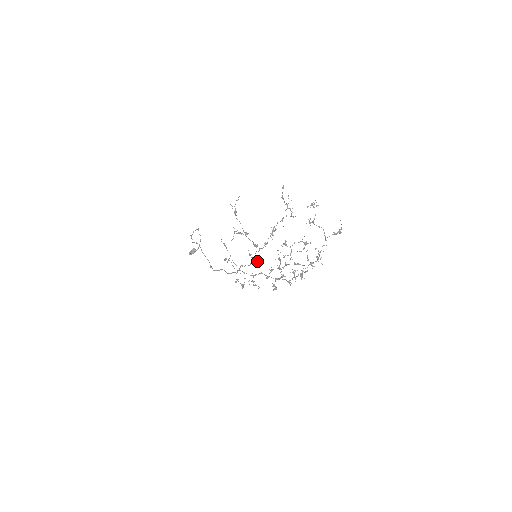
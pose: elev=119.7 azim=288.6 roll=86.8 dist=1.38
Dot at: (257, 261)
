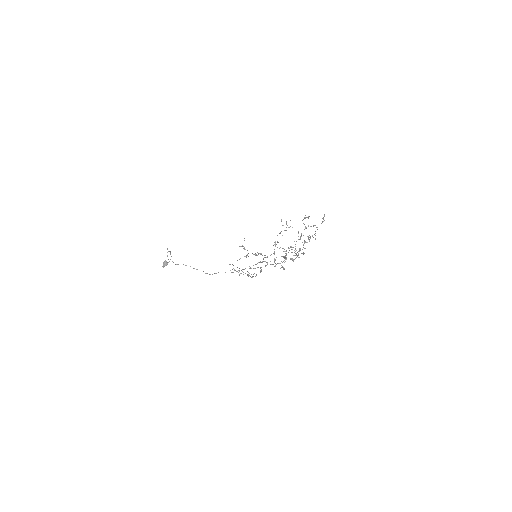
Dot at: occluded
